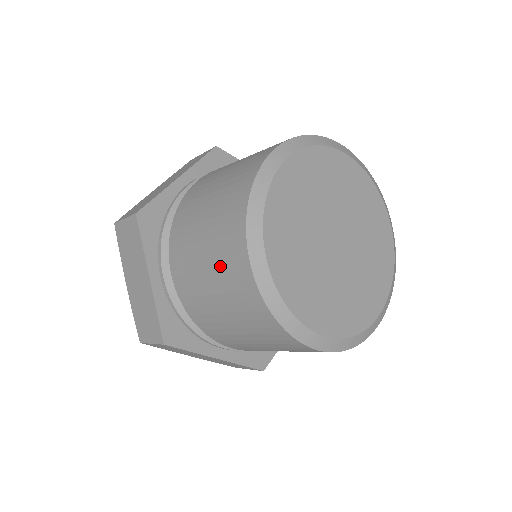
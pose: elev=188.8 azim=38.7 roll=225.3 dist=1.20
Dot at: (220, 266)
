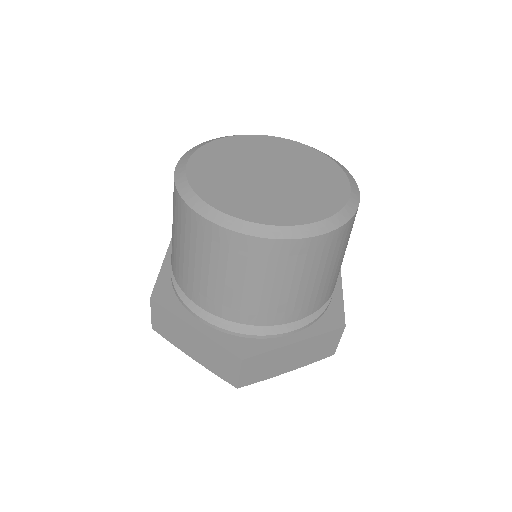
Dot at: (207, 253)
